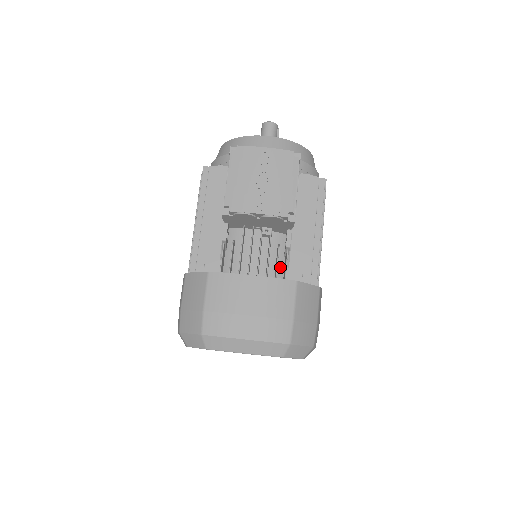
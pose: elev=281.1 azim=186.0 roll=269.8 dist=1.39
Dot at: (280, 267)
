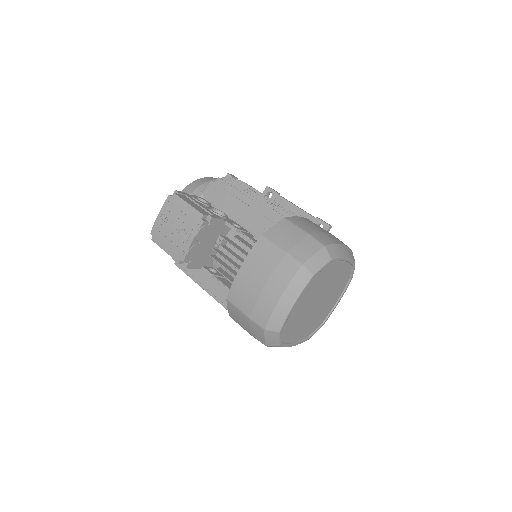
Dot at: (252, 243)
